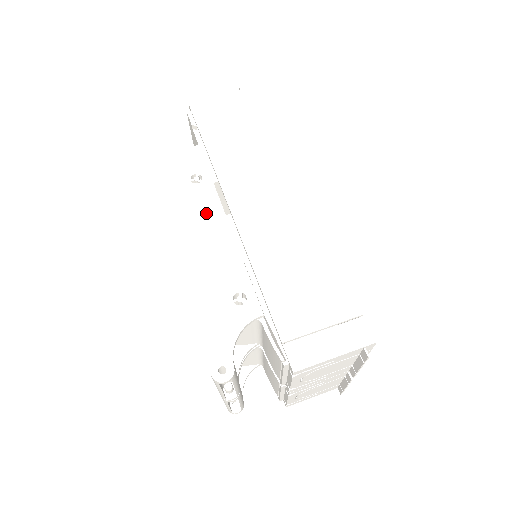
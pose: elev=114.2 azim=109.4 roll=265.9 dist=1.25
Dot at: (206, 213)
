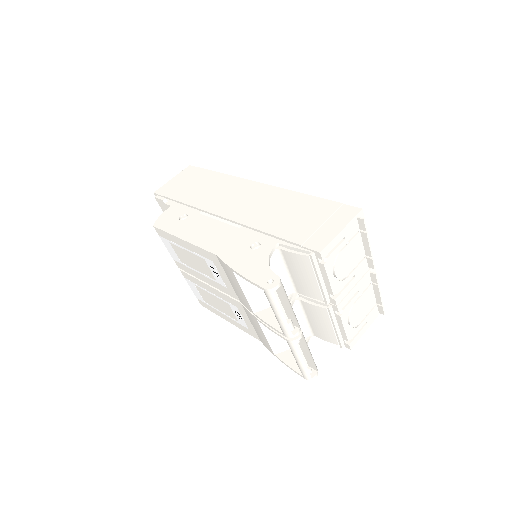
Dot at: (202, 226)
